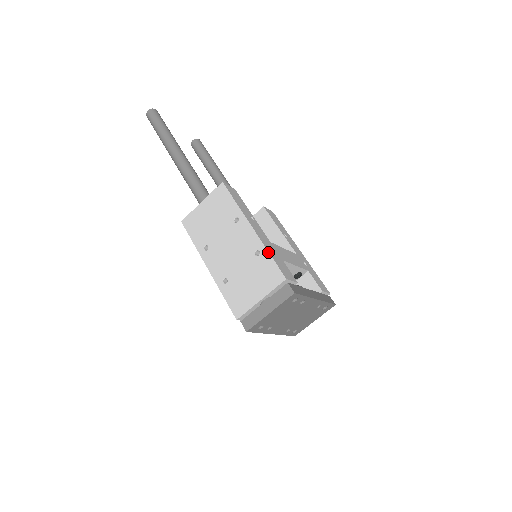
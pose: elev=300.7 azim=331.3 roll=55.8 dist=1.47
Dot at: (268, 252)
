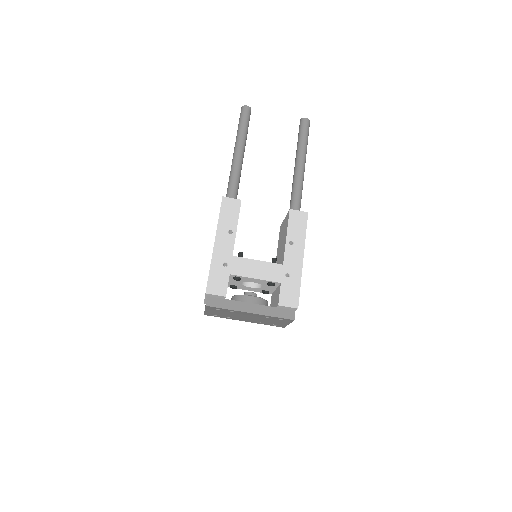
Dot at: (210, 267)
